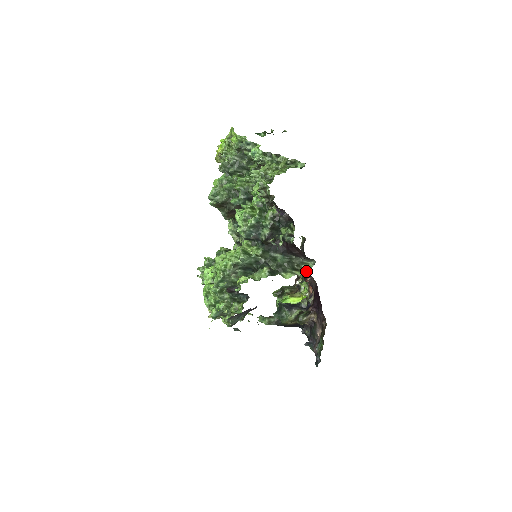
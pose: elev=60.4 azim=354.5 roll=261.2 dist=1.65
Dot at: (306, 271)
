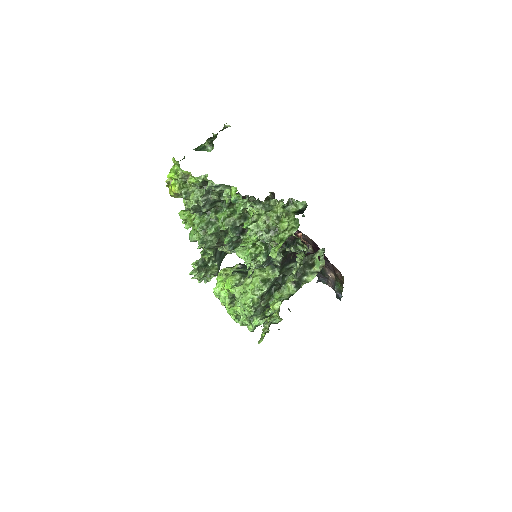
Dot at: (320, 260)
